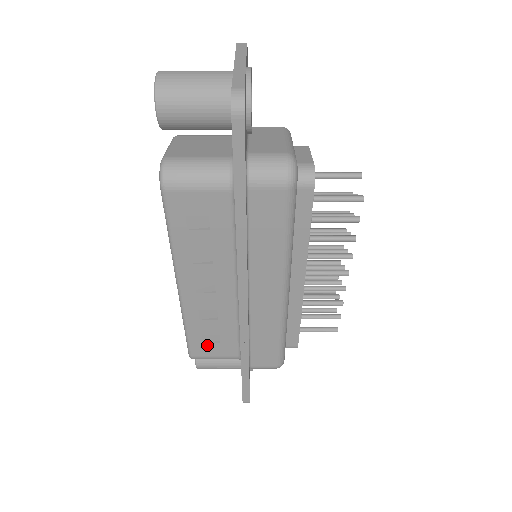
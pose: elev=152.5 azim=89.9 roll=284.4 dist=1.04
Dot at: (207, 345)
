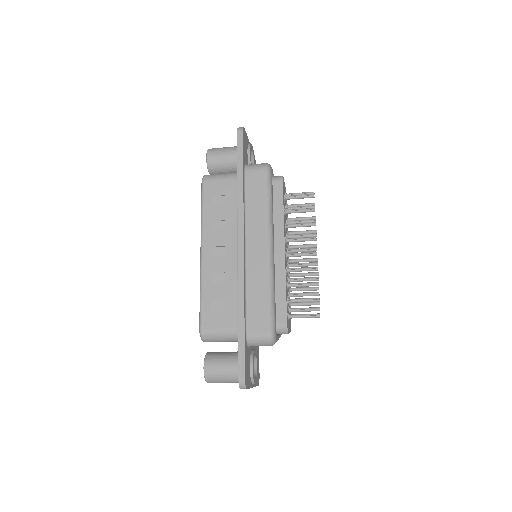
Dot at: (214, 313)
